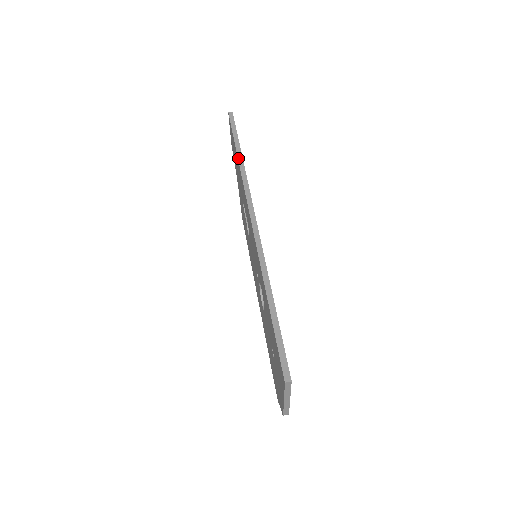
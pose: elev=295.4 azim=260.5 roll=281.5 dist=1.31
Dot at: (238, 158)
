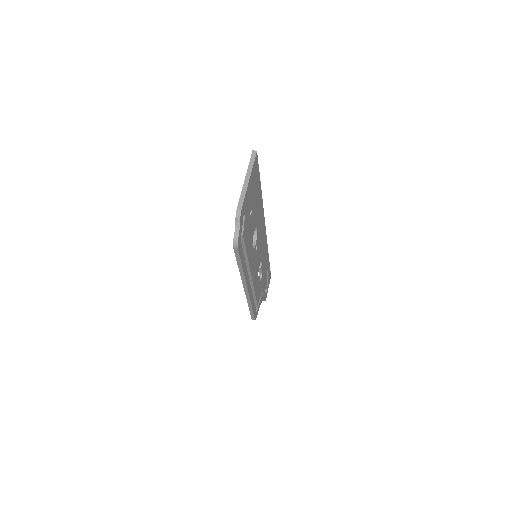
Dot at: occluded
